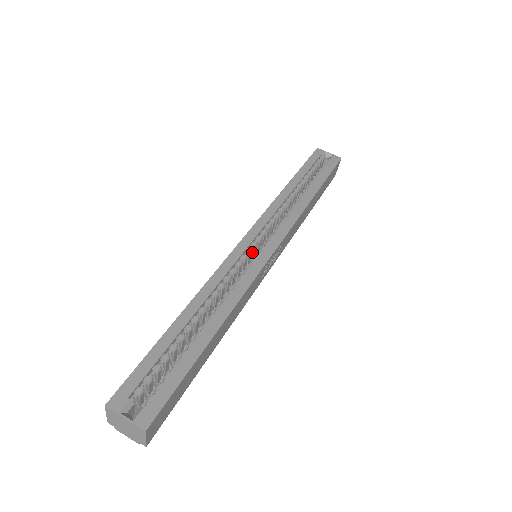
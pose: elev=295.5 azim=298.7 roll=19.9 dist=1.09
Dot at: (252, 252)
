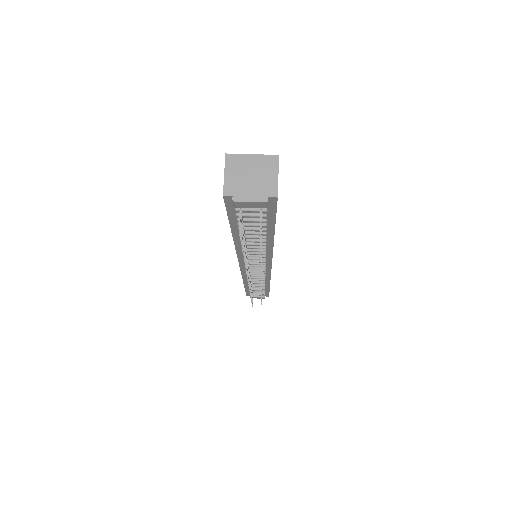
Dot at: occluded
